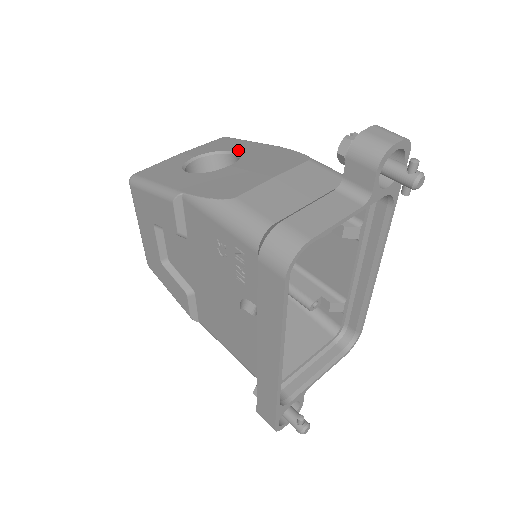
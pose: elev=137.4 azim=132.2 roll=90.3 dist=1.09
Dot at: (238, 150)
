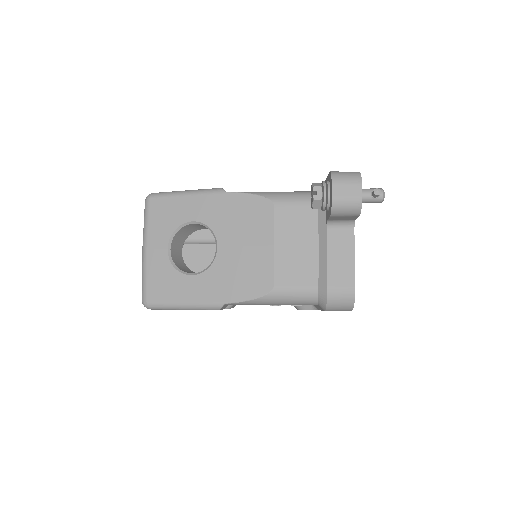
Dot at: (194, 218)
